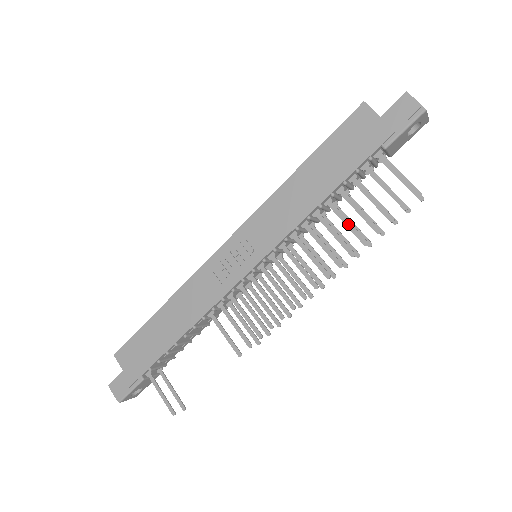
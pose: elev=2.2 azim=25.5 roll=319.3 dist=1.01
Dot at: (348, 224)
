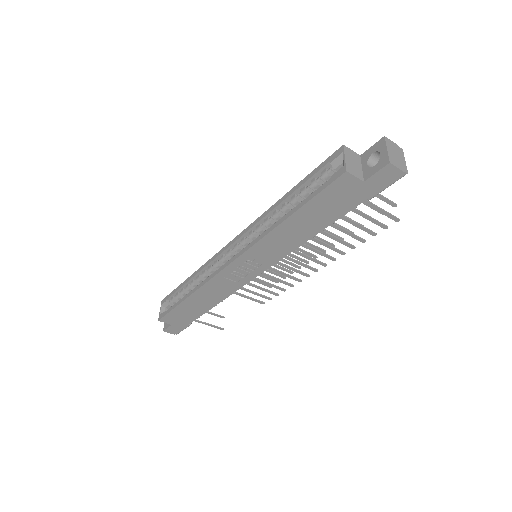
Dot at: (338, 240)
